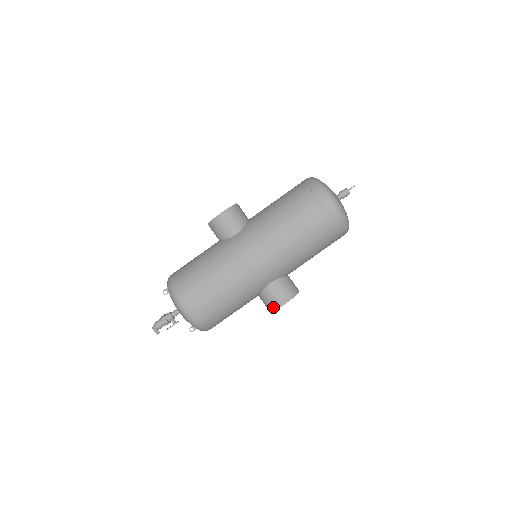
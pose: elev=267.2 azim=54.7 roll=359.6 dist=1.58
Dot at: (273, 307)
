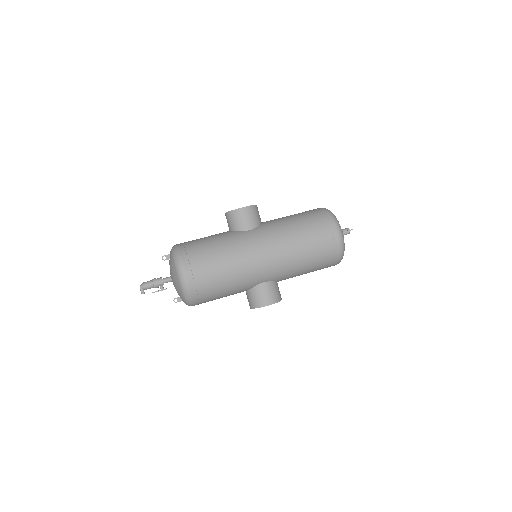
Dot at: (257, 305)
